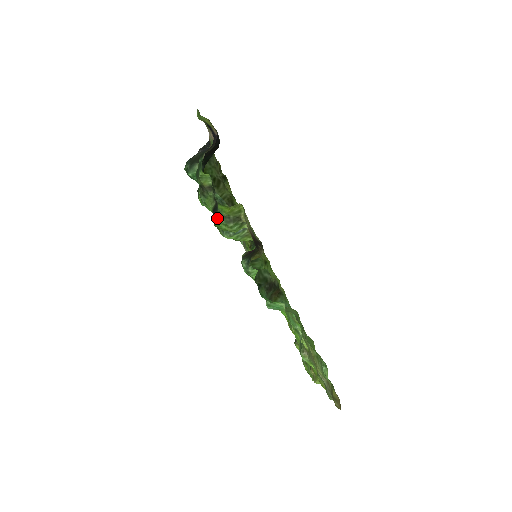
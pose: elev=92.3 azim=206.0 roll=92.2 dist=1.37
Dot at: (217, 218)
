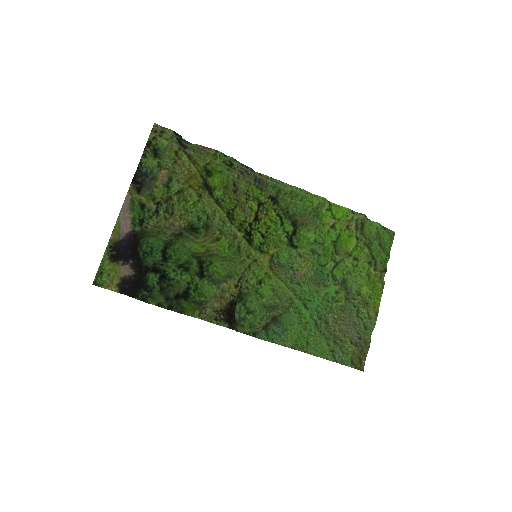
Dot at: (192, 299)
